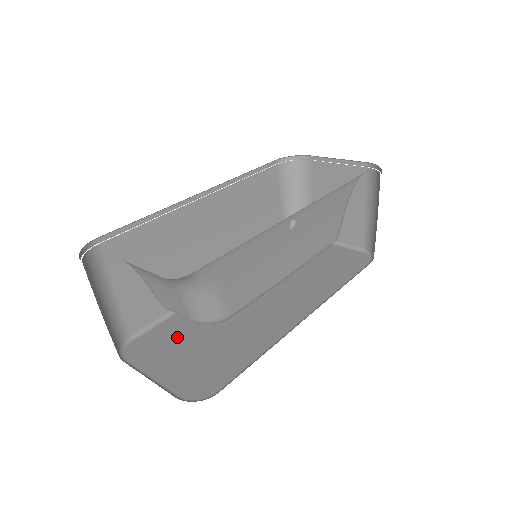
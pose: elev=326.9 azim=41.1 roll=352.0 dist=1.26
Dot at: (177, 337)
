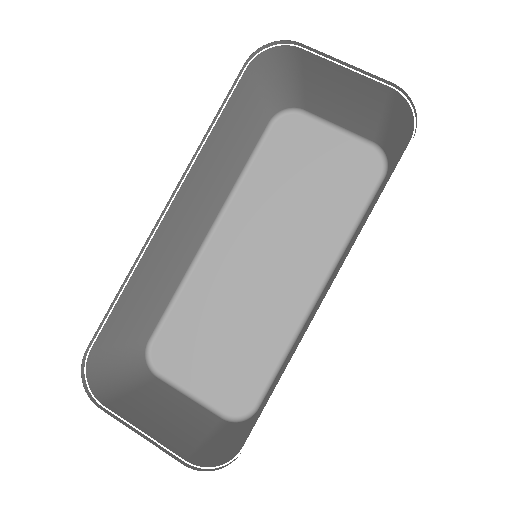
Dot at: (194, 334)
